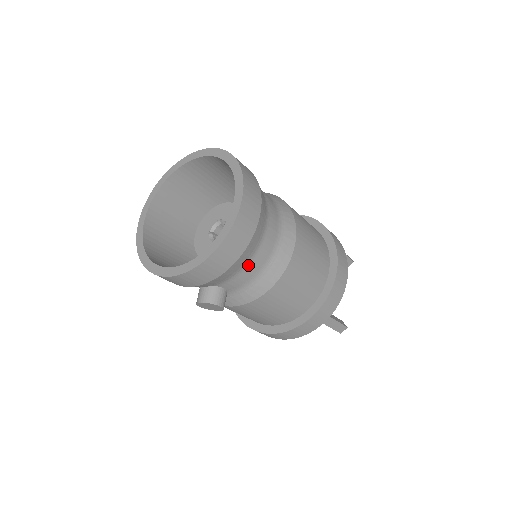
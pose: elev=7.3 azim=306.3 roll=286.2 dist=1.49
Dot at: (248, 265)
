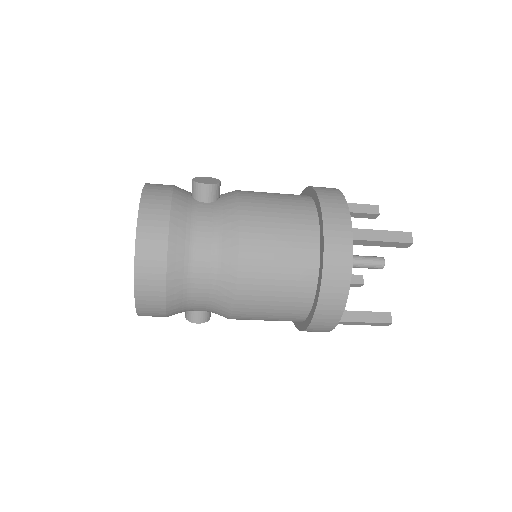
Dot at: (191, 307)
